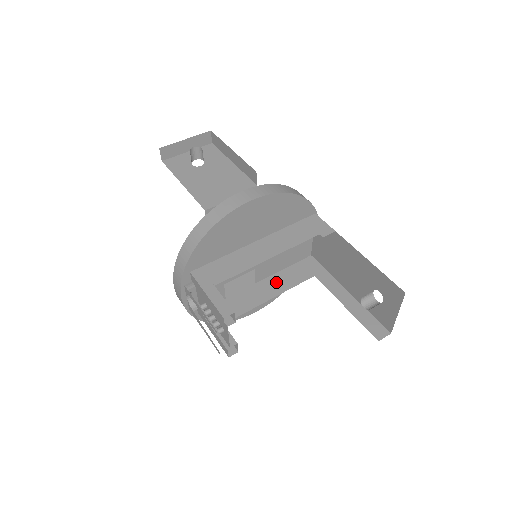
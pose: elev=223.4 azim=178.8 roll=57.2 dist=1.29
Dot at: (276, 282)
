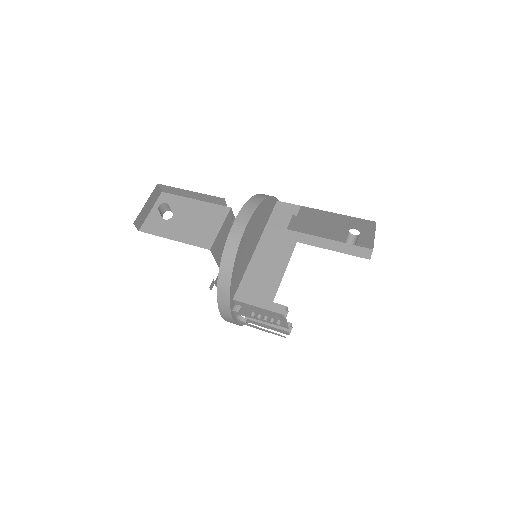
Dot at: (276, 263)
